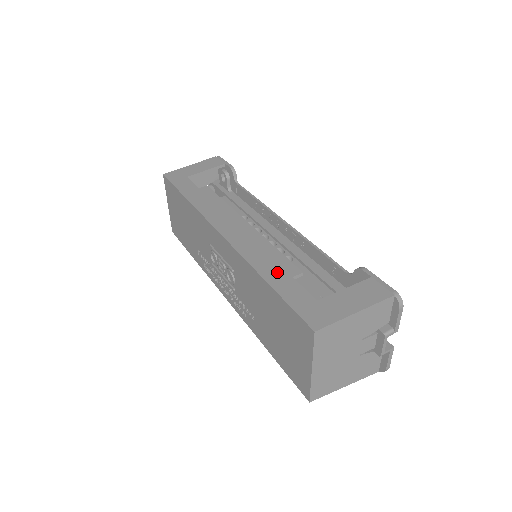
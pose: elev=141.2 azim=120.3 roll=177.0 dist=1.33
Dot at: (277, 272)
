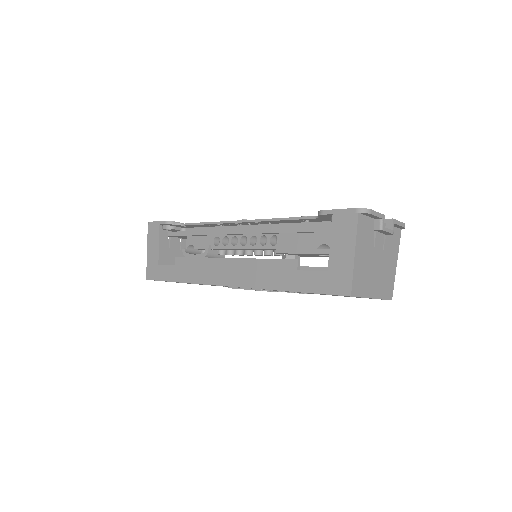
Dot at: (286, 277)
